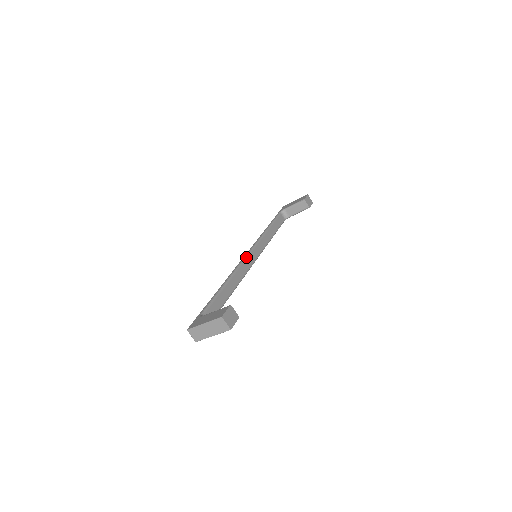
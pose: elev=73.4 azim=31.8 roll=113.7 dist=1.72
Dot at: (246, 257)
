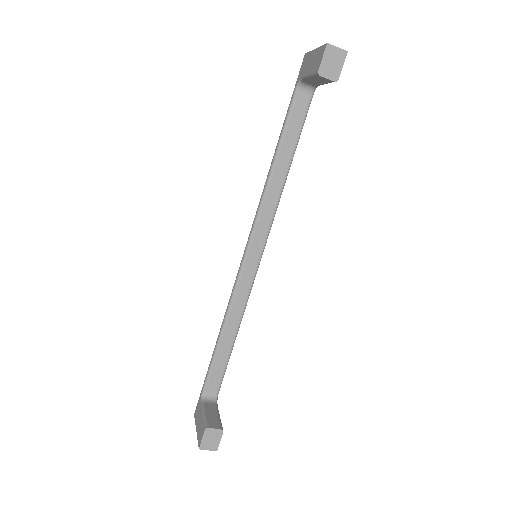
Dot at: (243, 263)
